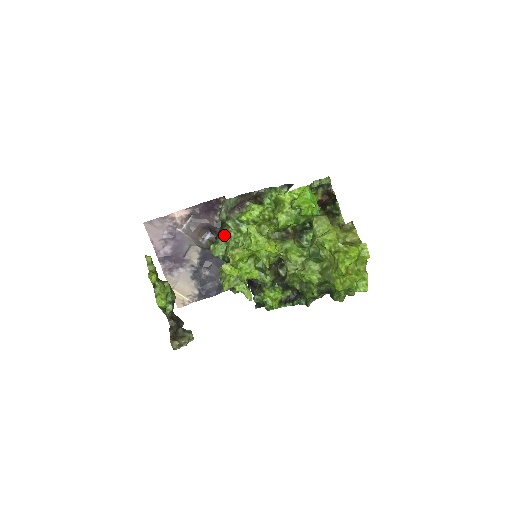
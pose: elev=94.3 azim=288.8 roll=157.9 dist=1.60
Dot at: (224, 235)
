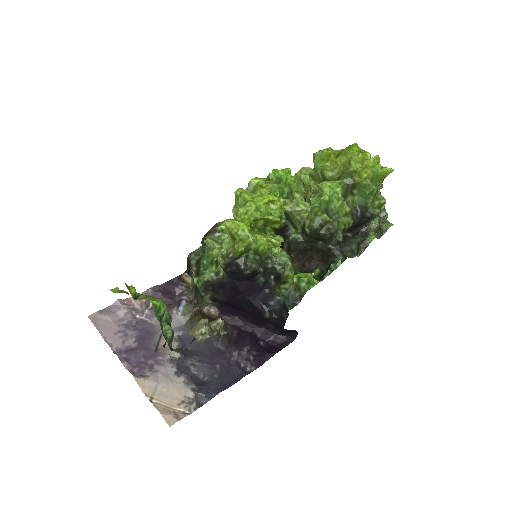
Dot at: (206, 261)
